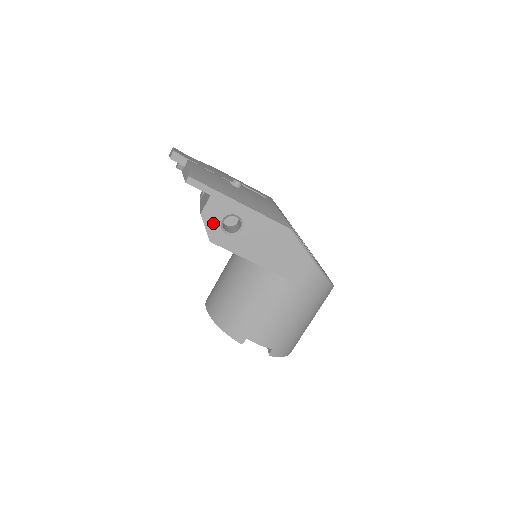
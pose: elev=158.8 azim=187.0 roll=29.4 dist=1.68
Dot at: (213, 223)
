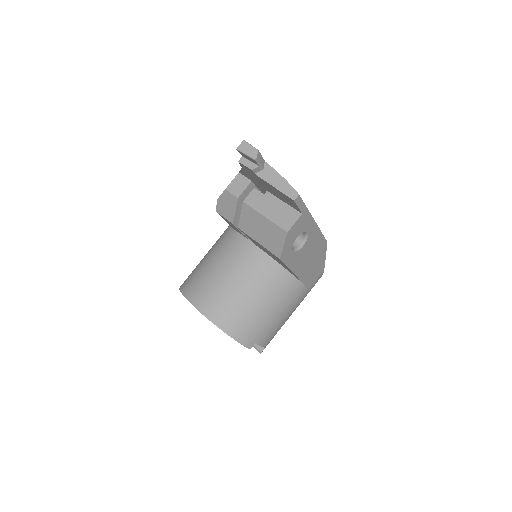
Dot at: (290, 241)
